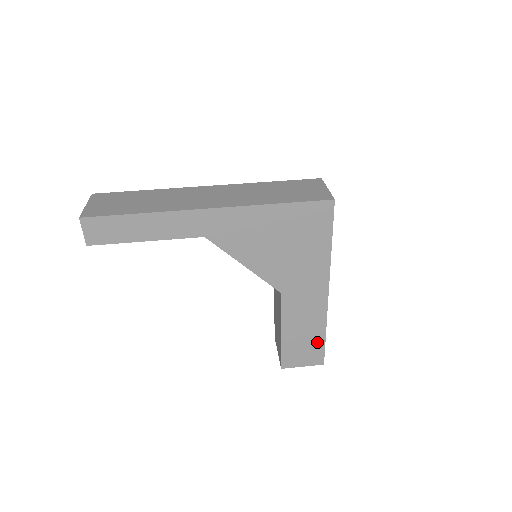
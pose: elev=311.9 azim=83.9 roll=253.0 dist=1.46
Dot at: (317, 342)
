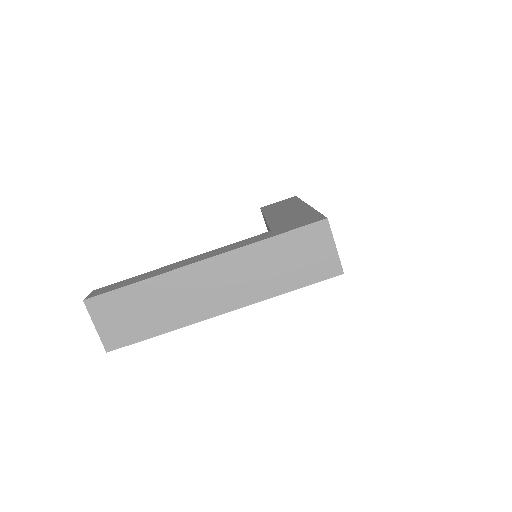
Dot at: occluded
